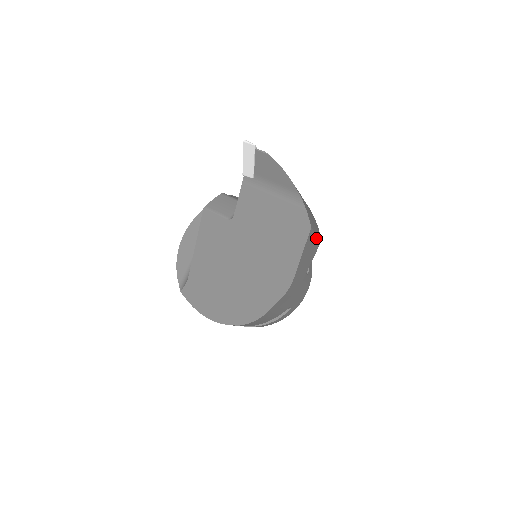
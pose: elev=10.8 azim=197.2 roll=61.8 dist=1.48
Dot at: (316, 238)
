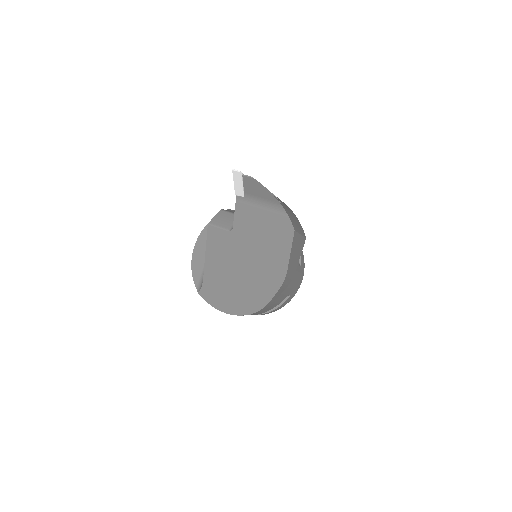
Dot at: (301, 237)
